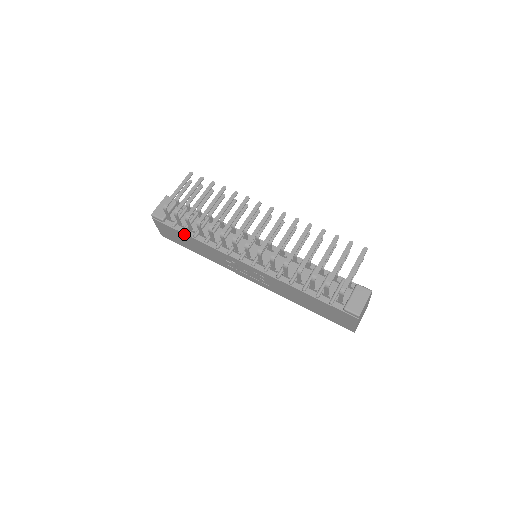
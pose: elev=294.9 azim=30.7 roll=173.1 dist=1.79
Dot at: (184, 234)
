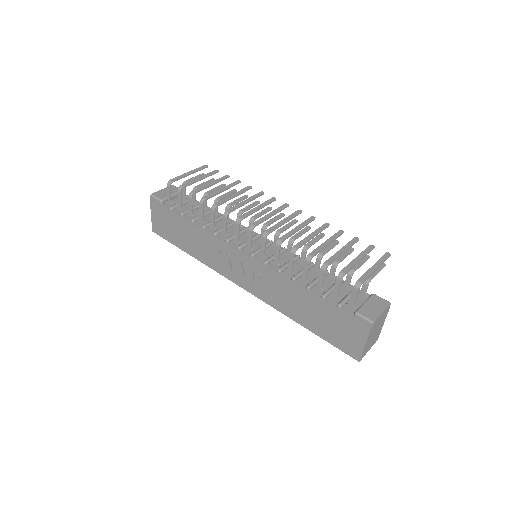
Dot at: (181, 218)
